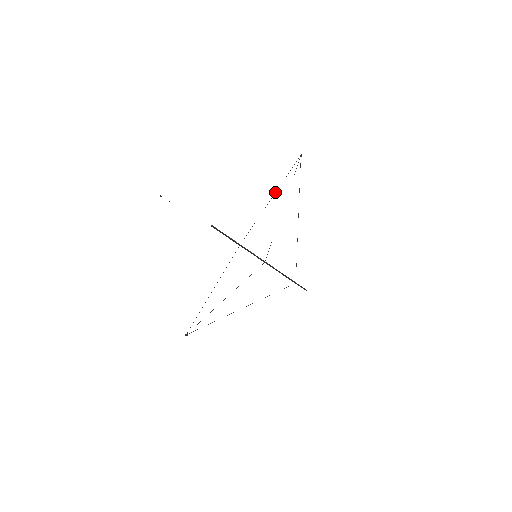
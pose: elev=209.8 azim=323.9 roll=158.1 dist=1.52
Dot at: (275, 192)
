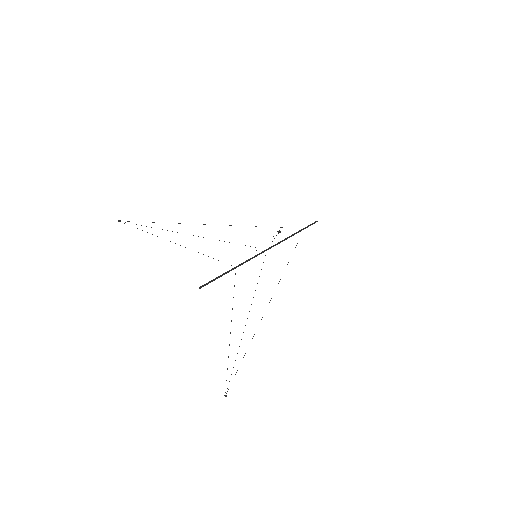
Dot at: occluded
